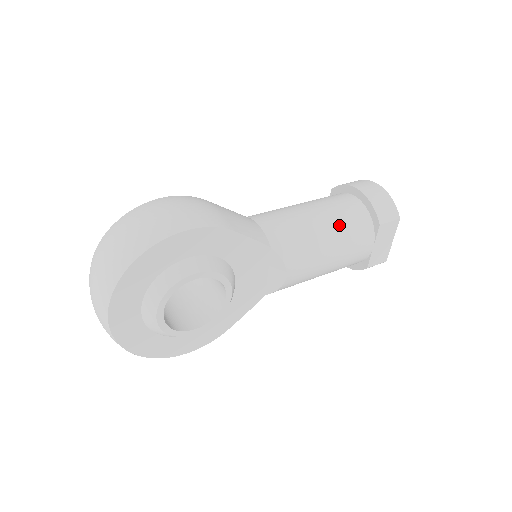
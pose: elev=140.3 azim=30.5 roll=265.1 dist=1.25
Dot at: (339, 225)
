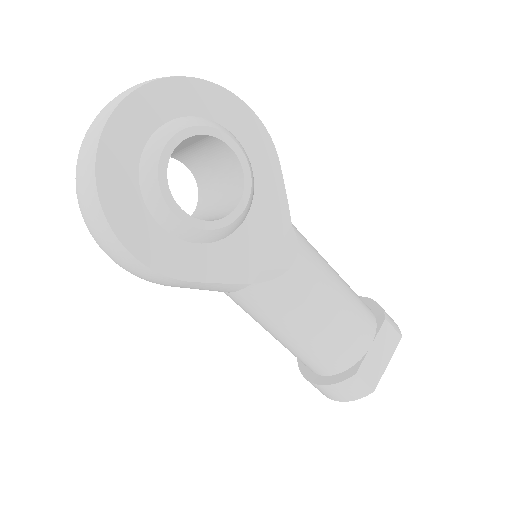
Dot at: (348, 286)
